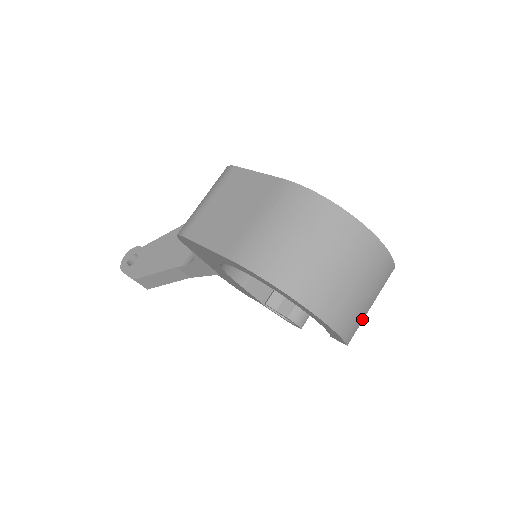
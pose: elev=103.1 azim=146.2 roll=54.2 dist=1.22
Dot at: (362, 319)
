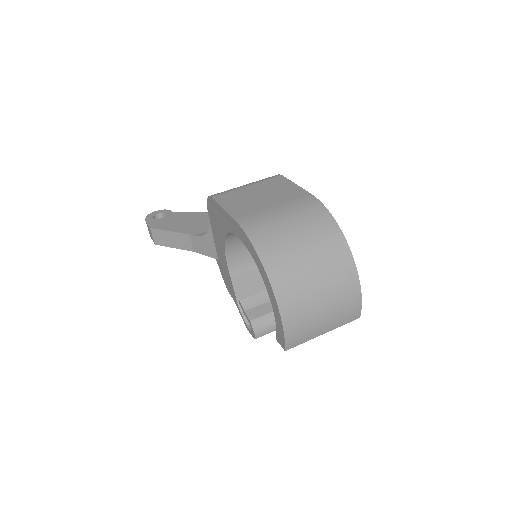
Dot at: (310, 338)
